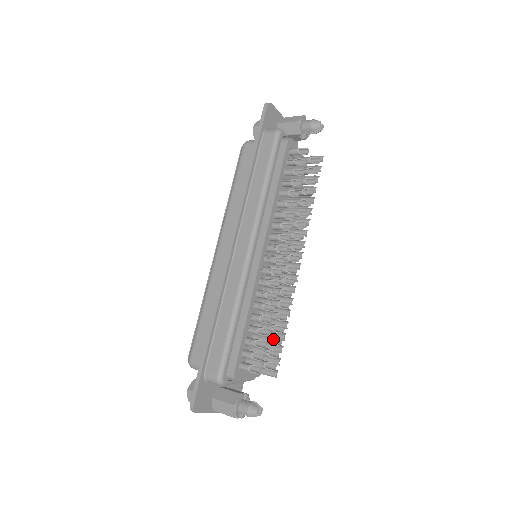
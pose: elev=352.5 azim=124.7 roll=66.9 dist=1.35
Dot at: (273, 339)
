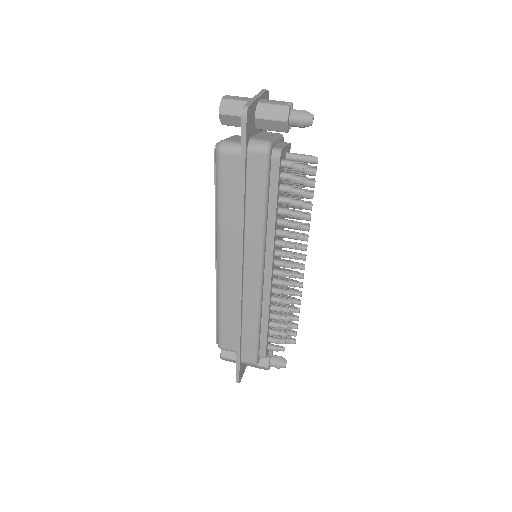
Dot at: (289, 323)
